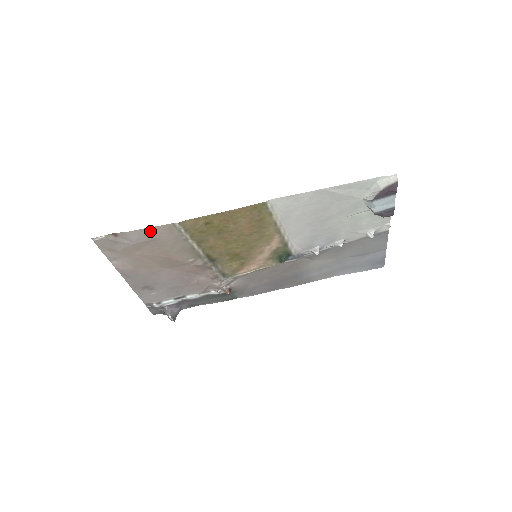
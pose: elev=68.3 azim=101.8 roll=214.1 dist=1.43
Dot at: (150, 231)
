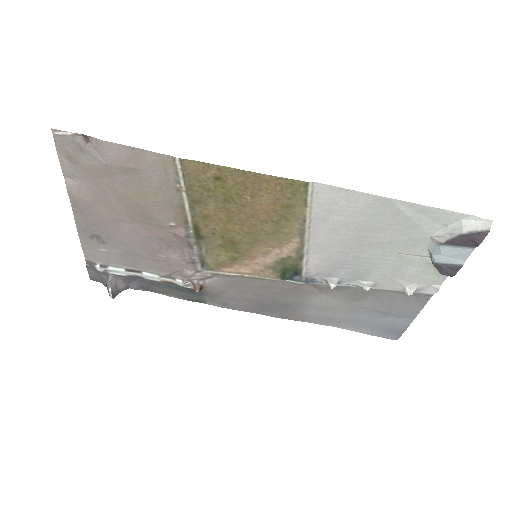
Dot at: (136, 154)
